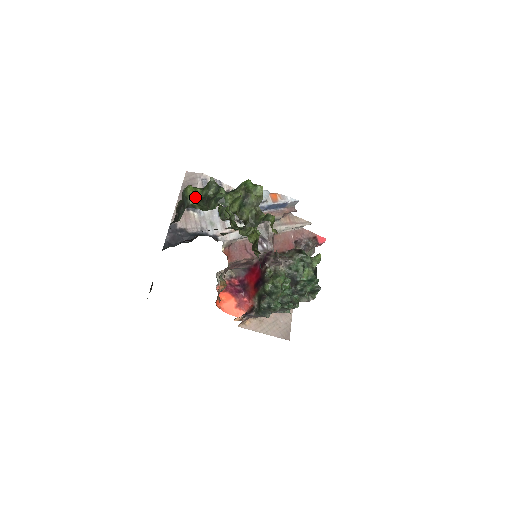
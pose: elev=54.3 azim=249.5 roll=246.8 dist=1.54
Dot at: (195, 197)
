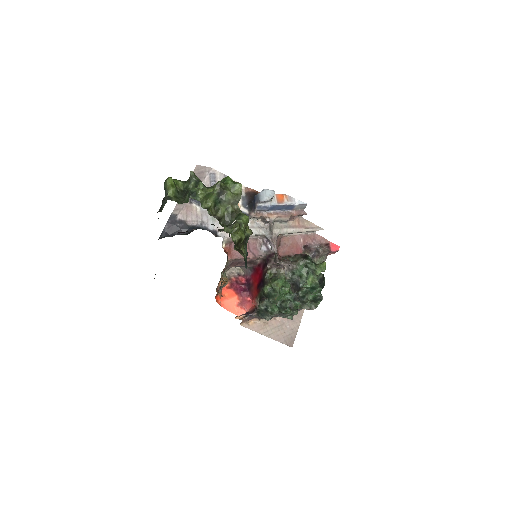
Dot at: (173, 189)
